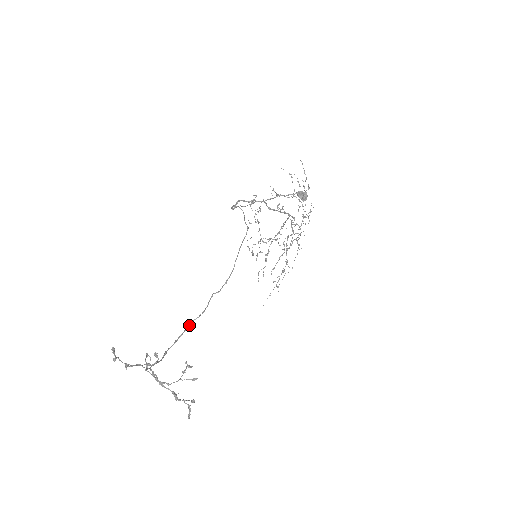
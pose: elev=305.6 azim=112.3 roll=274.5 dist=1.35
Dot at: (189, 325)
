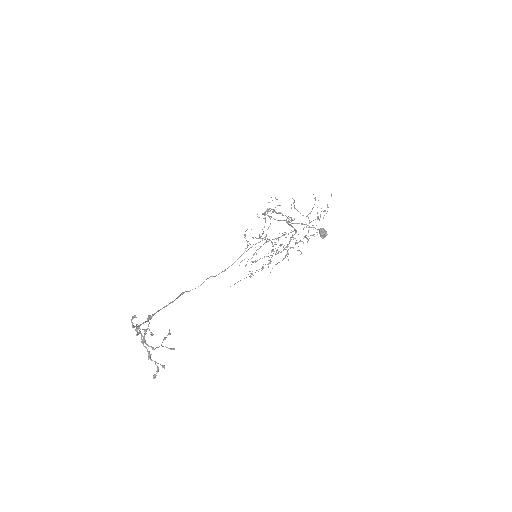
Dot at: (180, 295)
